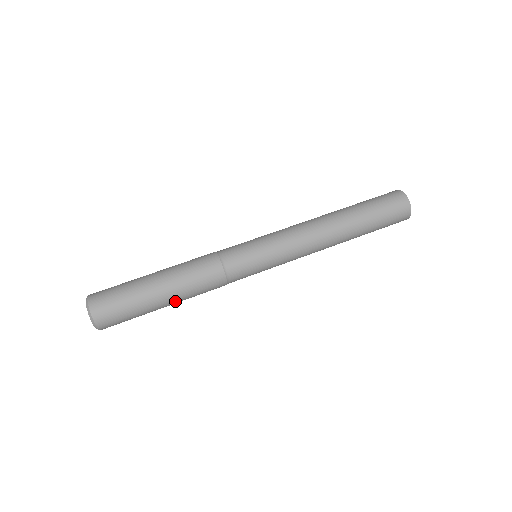
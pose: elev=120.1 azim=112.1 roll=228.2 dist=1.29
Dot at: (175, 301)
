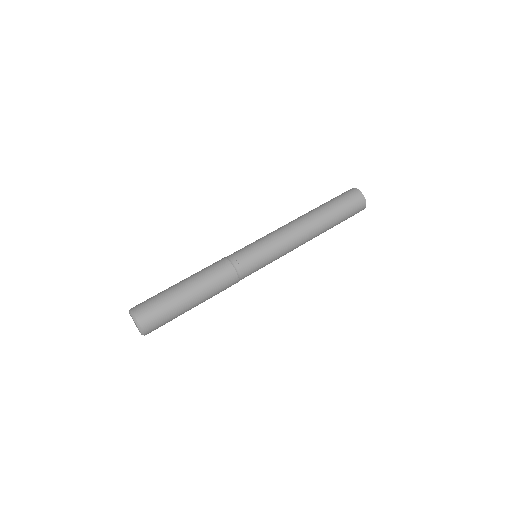
Dot at: occluded
